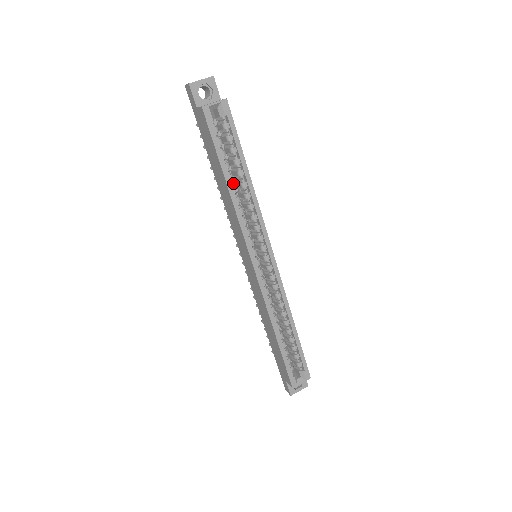
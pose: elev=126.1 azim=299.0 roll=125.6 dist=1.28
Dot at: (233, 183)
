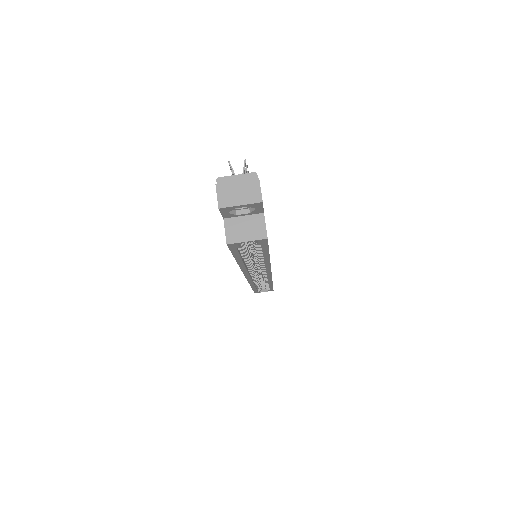
Dot at: occluded
